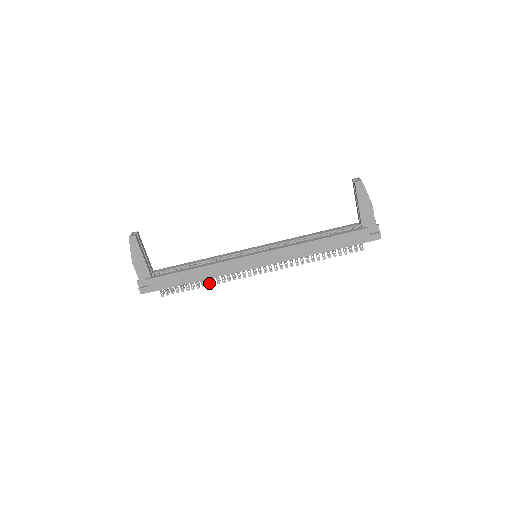
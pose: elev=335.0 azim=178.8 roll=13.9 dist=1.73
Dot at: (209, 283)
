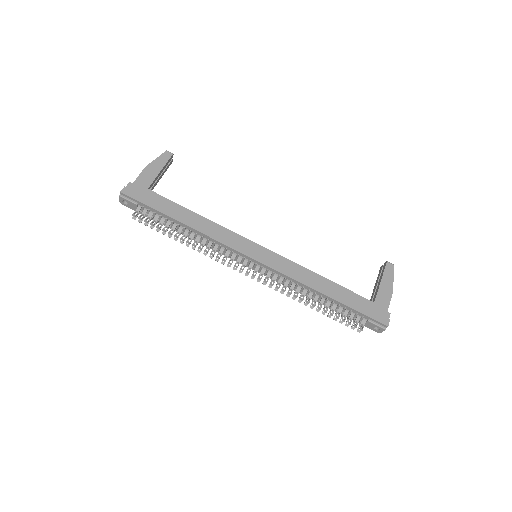
Dot at: (190, 241)
